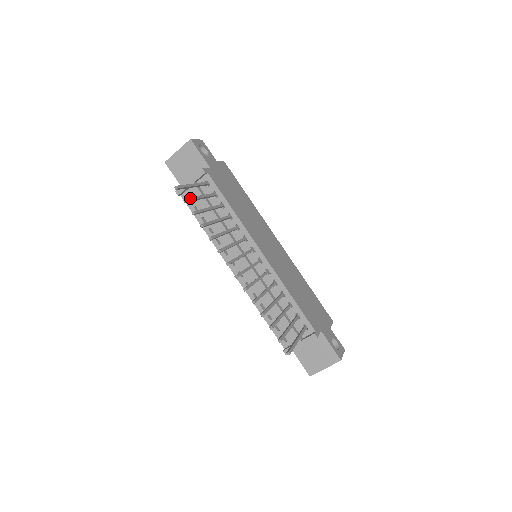
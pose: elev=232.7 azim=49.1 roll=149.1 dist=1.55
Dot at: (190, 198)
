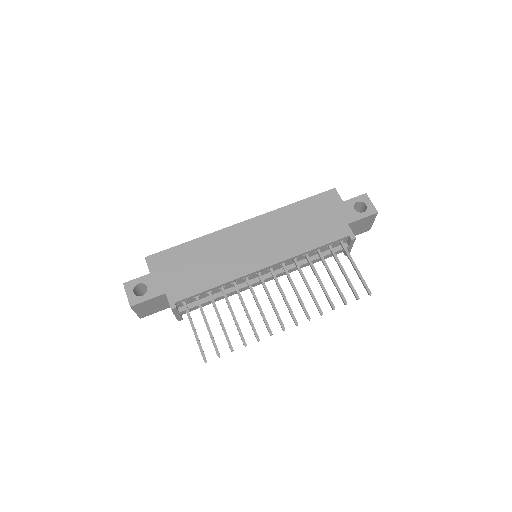
Dot at: (215, 347)
